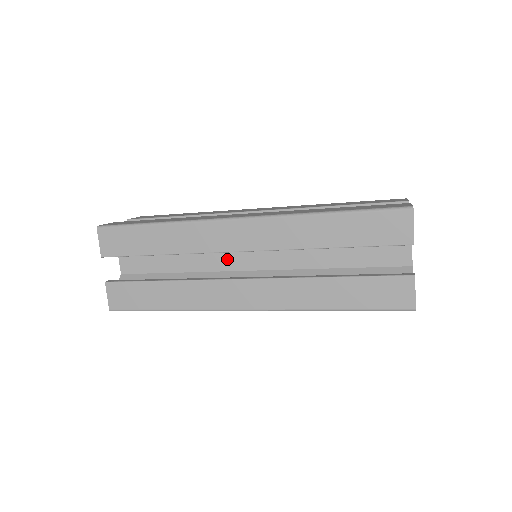
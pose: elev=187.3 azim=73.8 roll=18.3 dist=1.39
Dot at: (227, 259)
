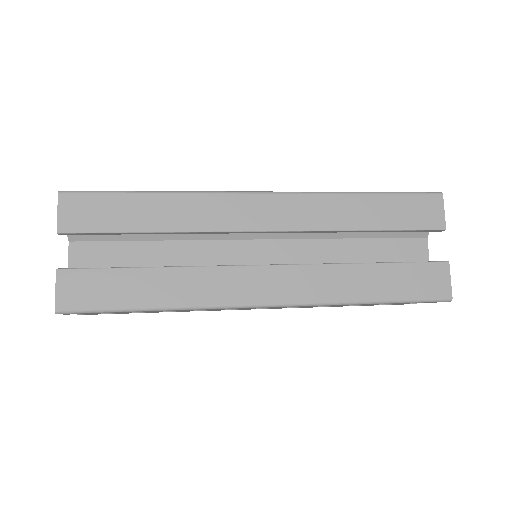
Dot at: occluded
